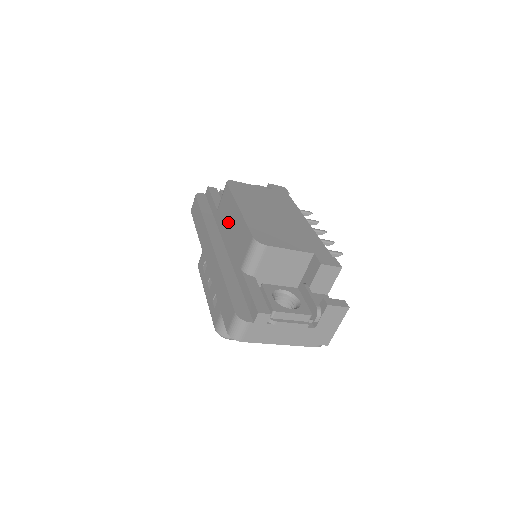
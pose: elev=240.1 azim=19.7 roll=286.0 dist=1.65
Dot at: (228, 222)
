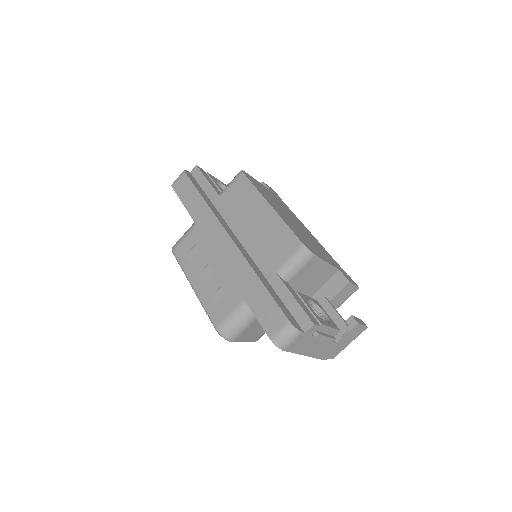
Dot at: (247, 216)
